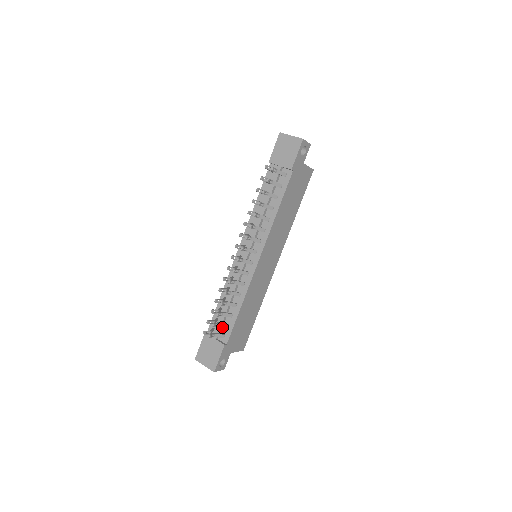
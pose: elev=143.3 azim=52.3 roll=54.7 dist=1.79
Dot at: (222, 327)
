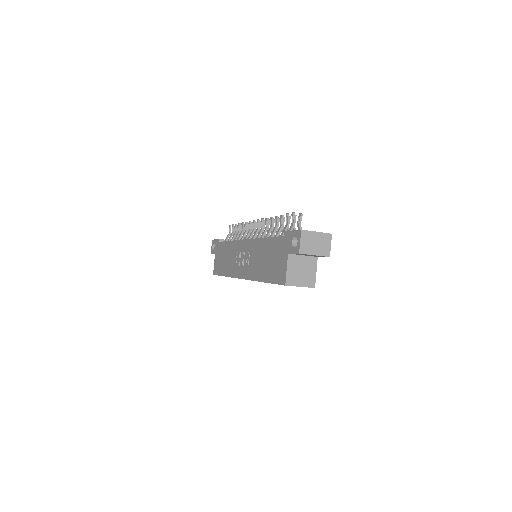
Dot at: occluded
